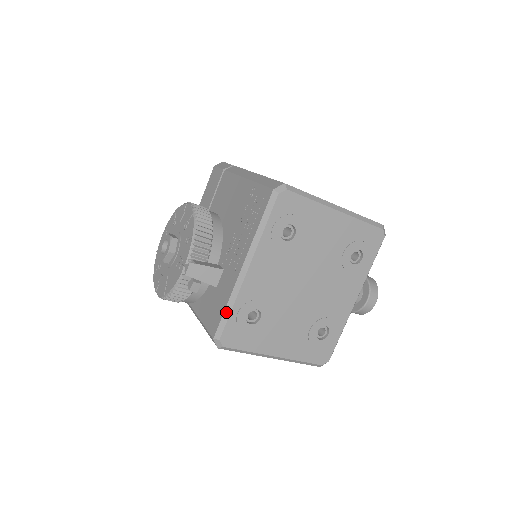
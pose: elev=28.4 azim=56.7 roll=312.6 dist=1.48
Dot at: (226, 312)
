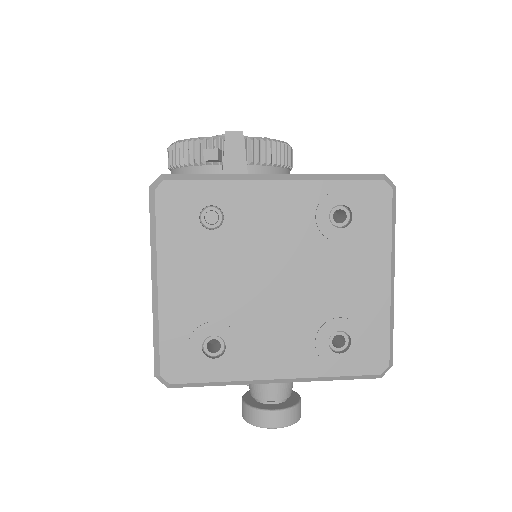
Dot at: (207, 175)
